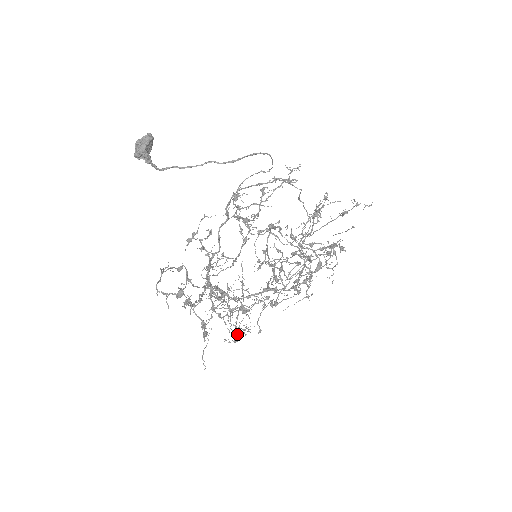
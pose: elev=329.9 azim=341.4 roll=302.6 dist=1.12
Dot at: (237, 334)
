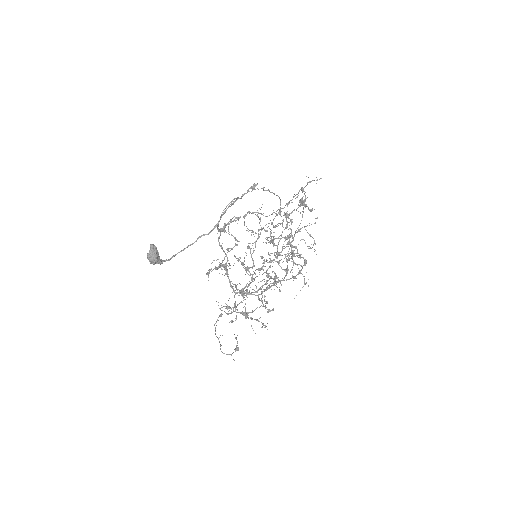
Dot at: occluded
